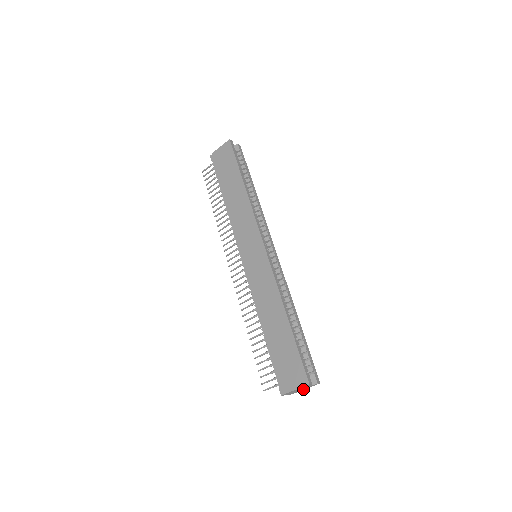
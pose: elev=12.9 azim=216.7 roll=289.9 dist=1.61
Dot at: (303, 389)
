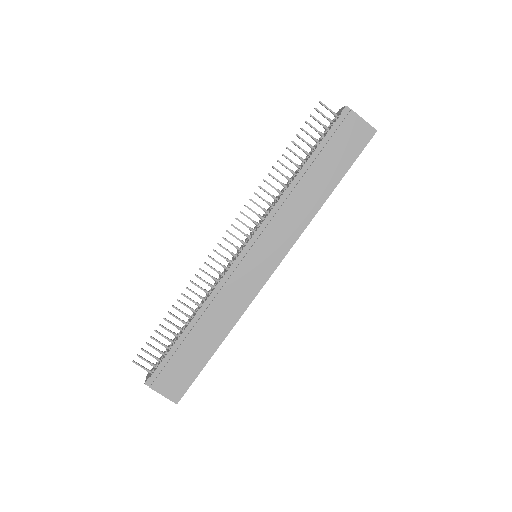
Dot at: occluded
